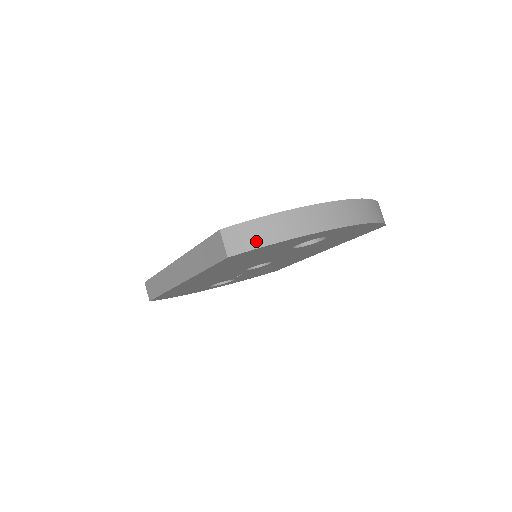
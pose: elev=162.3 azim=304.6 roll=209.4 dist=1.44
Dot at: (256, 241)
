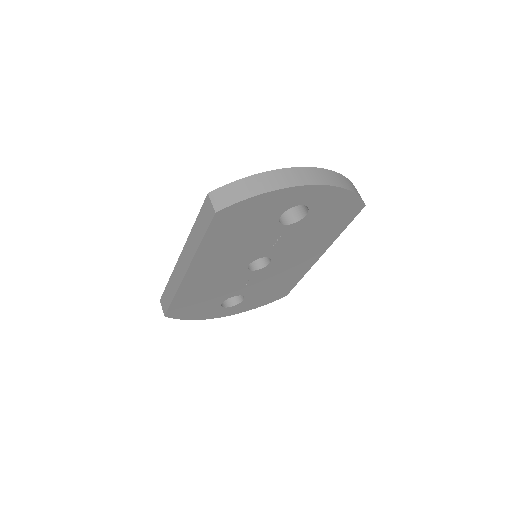
Dot at: (238, 196)
